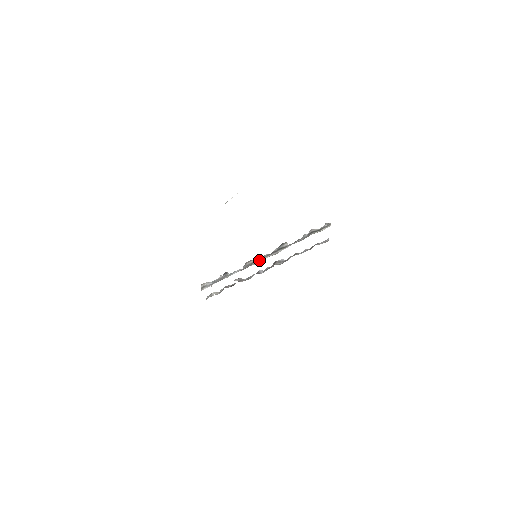
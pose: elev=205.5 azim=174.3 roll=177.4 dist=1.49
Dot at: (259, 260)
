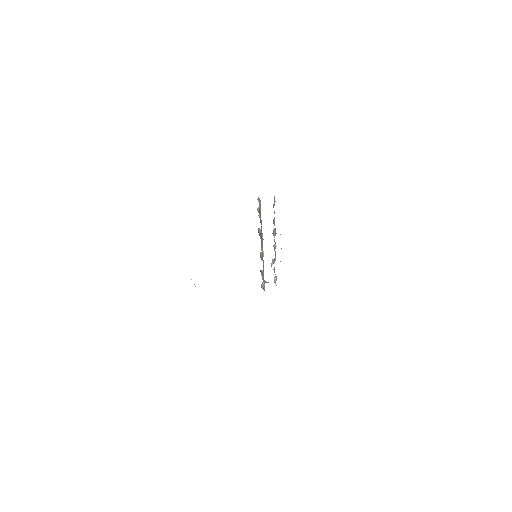
Dot at: (262, 251)
